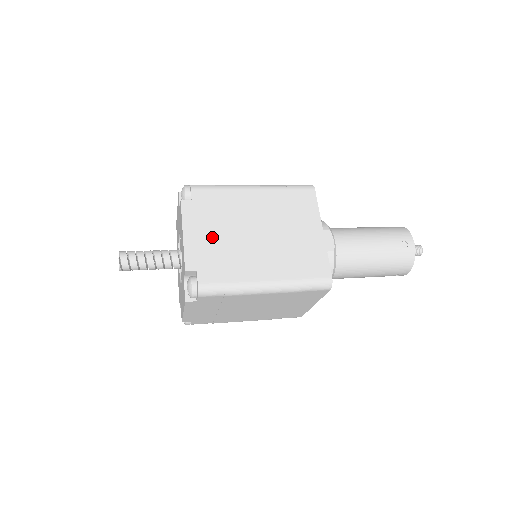
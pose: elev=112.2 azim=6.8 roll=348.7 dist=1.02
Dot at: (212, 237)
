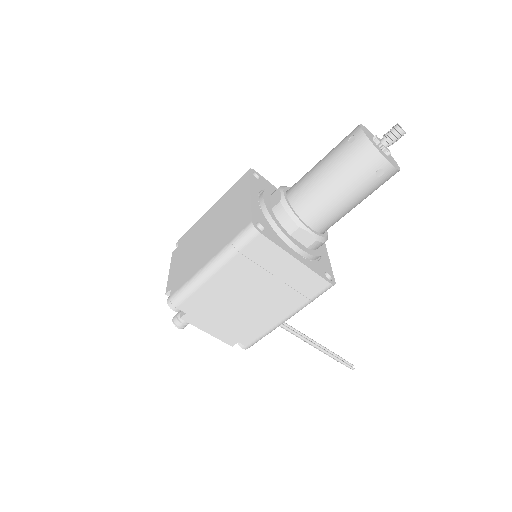
Dot at: (183, 260)
